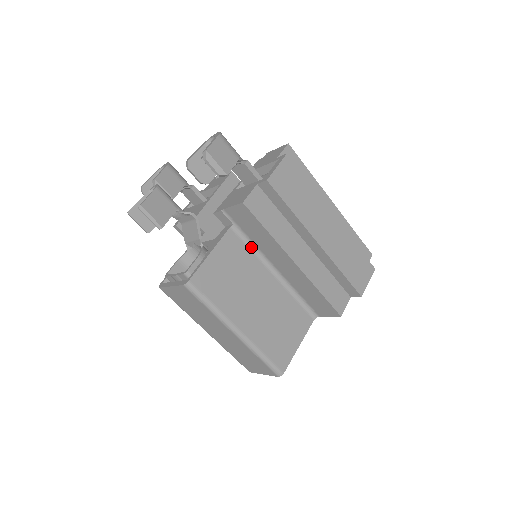
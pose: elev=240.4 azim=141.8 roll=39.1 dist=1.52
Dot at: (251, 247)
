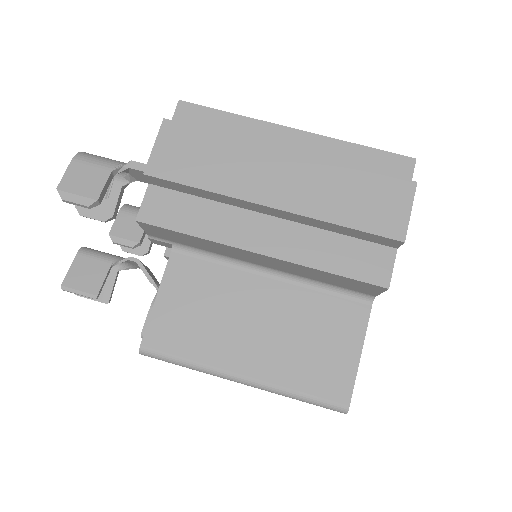
Dot at: (213, 258)
